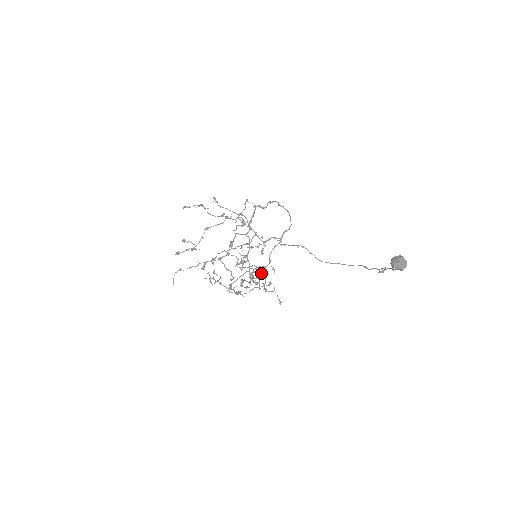
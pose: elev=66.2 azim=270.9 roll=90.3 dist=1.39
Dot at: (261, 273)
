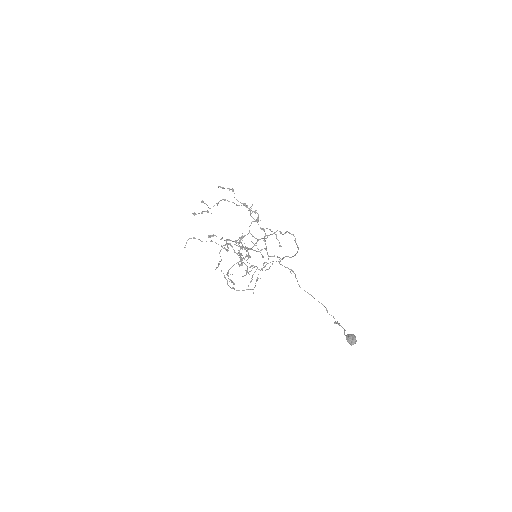
Dot at: (254, 272)
